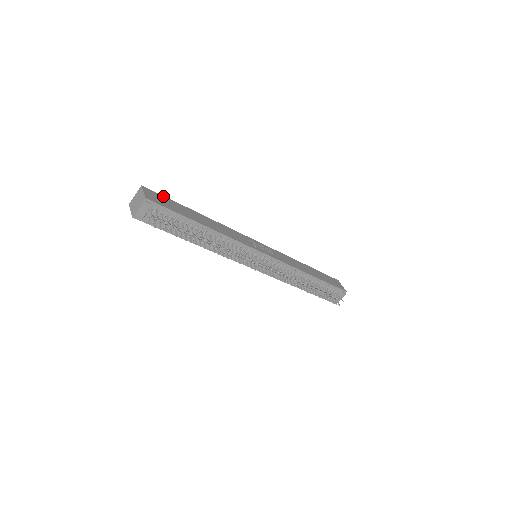
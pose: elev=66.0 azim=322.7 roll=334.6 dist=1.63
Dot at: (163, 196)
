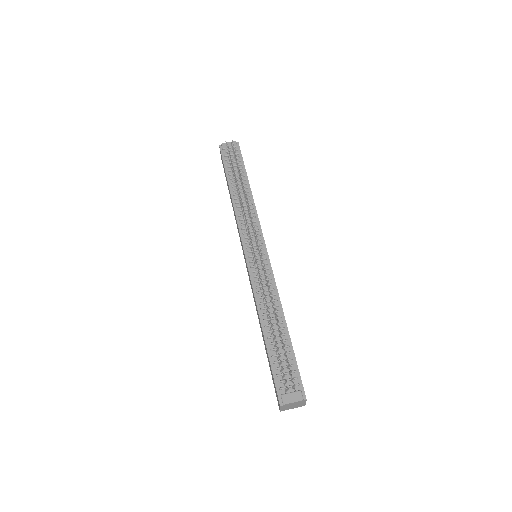
Dot at: occluded
